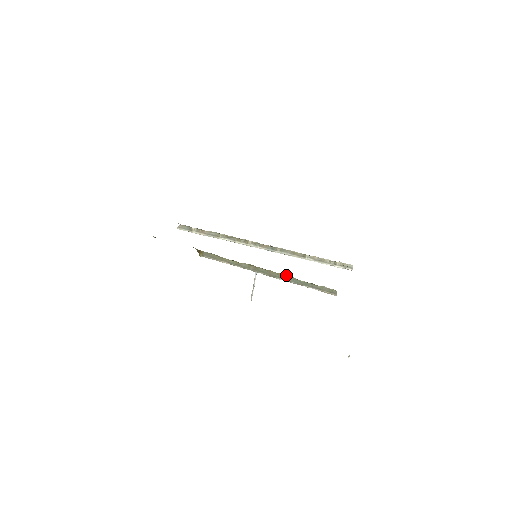
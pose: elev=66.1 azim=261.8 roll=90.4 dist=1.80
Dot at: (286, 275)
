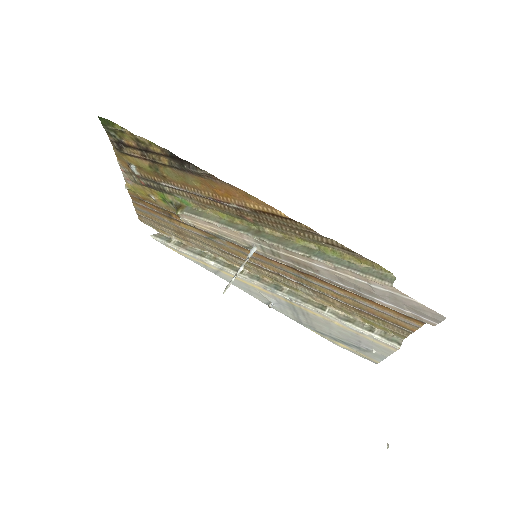
Dot at: (307, 246)
